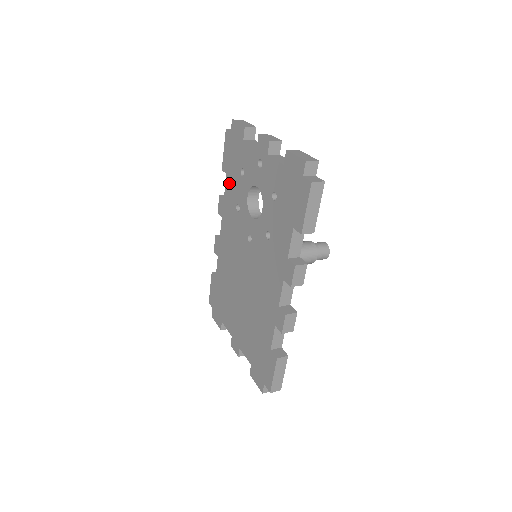
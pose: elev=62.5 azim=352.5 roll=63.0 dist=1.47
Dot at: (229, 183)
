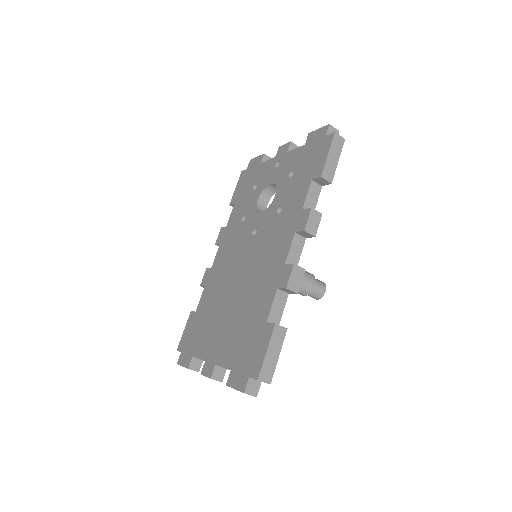
Dot at: (236, 207)
